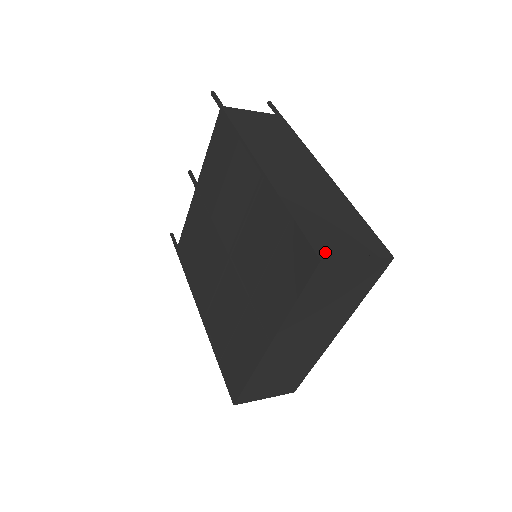
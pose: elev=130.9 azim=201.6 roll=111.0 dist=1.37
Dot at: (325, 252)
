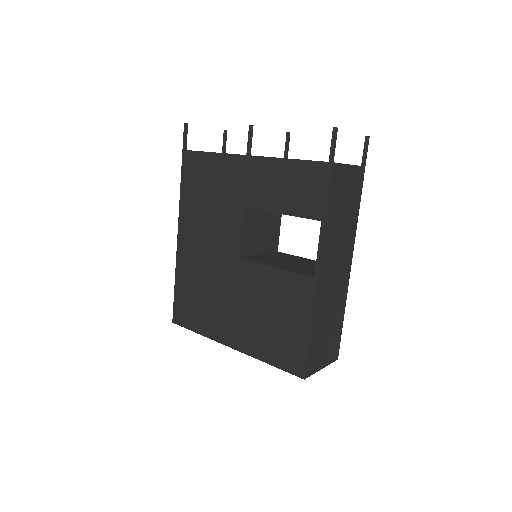
Dot at: (310, 370)
